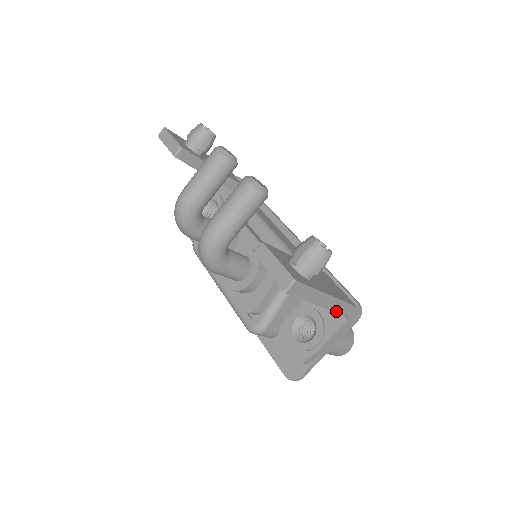
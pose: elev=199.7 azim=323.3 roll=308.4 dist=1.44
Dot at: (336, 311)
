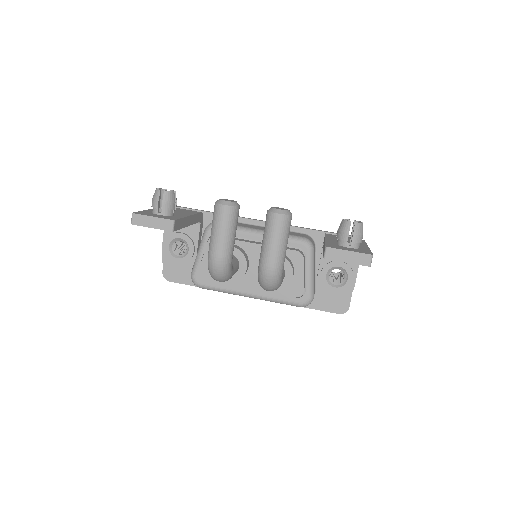
Dot at: occluded
